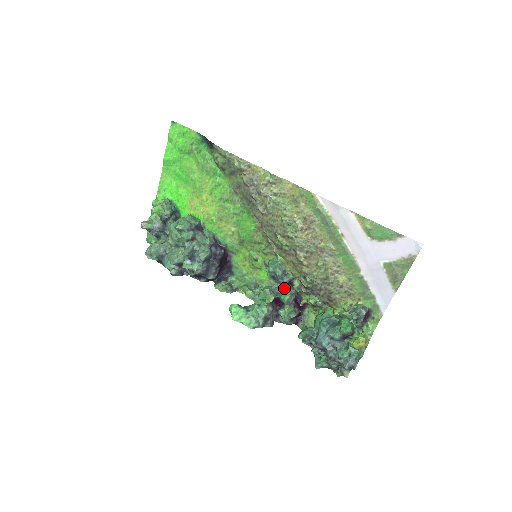
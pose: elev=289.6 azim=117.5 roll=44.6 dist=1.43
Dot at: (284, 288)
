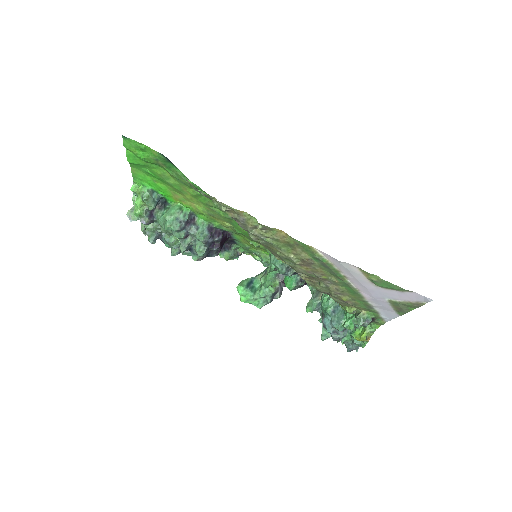
Dot at: occluded
